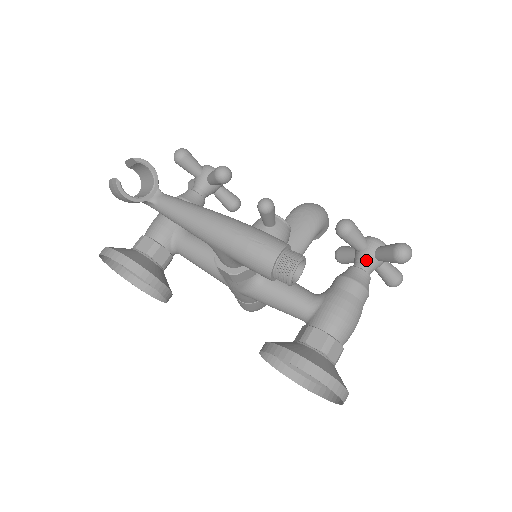
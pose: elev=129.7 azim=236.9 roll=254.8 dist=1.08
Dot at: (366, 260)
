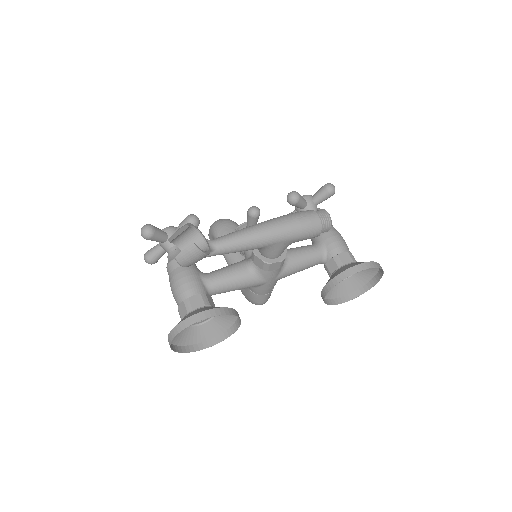
Dot at: (313, 209)
